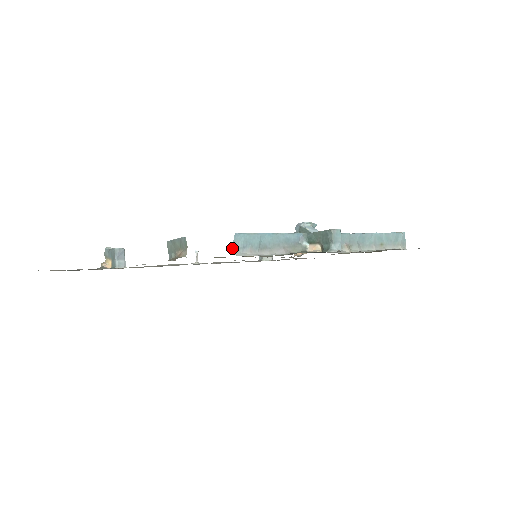
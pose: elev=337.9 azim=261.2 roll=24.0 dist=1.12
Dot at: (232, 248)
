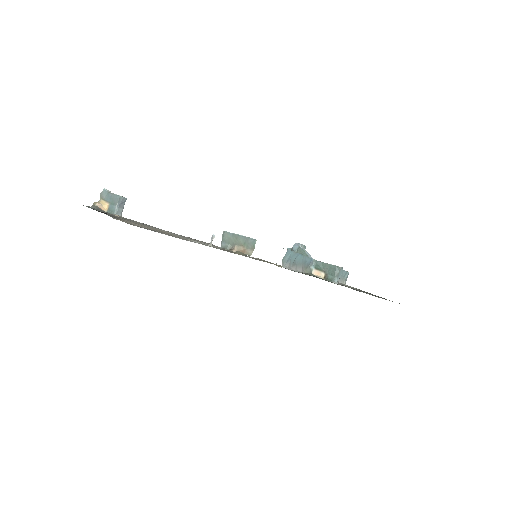
Dot at: (282, 260)
